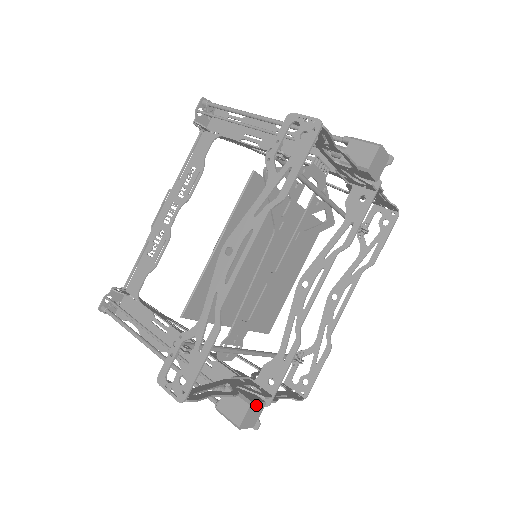
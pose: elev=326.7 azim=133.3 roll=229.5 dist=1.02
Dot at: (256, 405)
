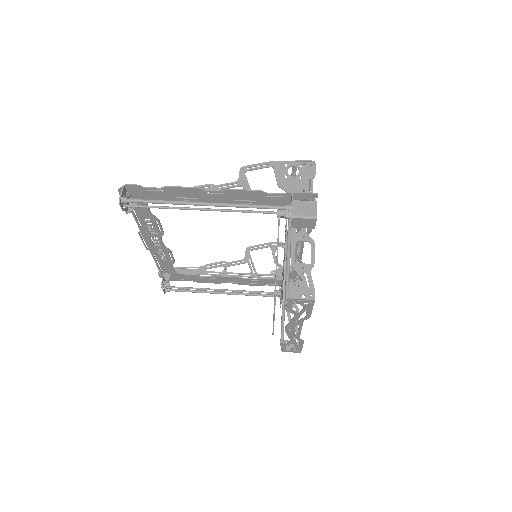
Dot at: occluded
